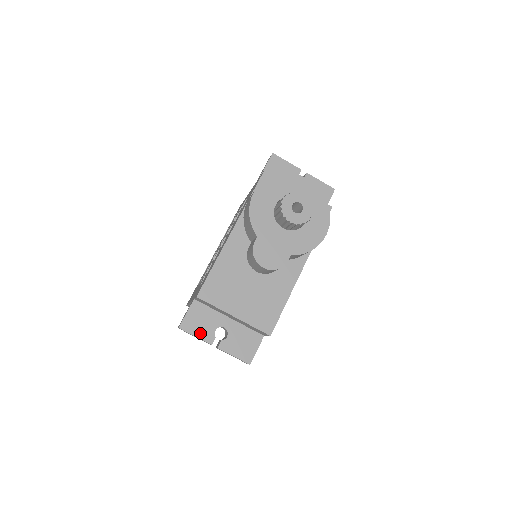
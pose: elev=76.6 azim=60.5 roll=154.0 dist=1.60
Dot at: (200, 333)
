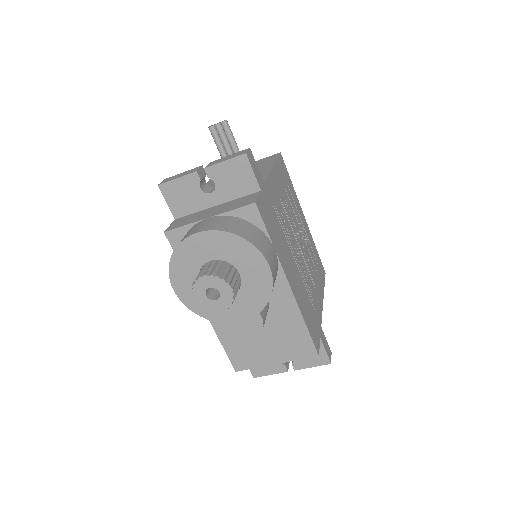
Dot at: (271, 371)
